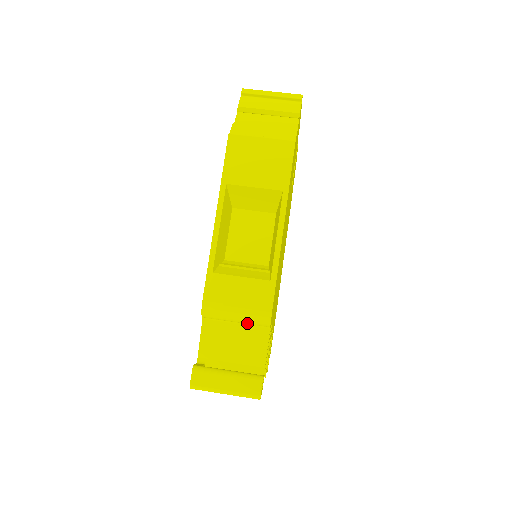
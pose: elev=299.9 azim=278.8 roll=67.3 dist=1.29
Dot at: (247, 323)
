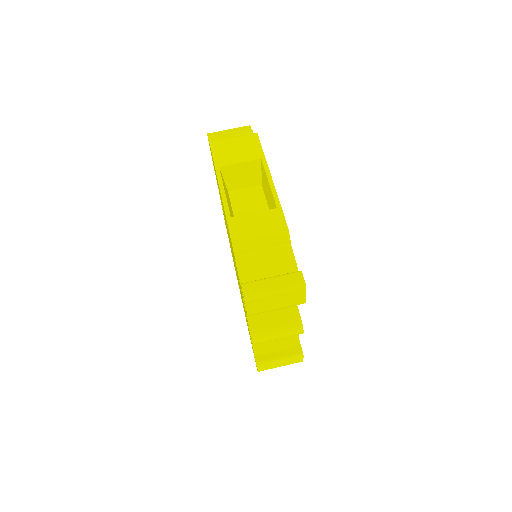
Dot at: (271, 244)
